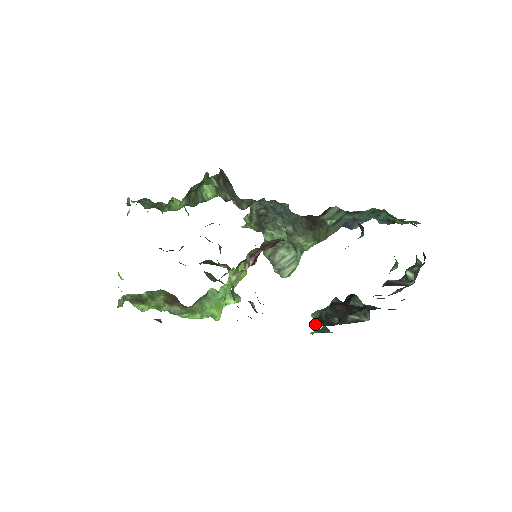
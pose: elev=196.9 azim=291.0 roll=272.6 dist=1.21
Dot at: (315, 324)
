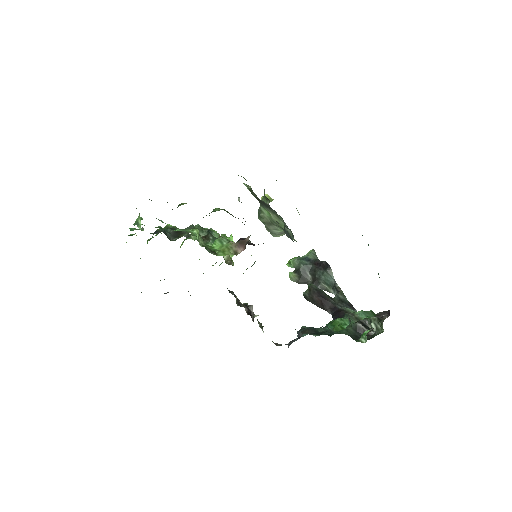
Dot at: (293, 278)
